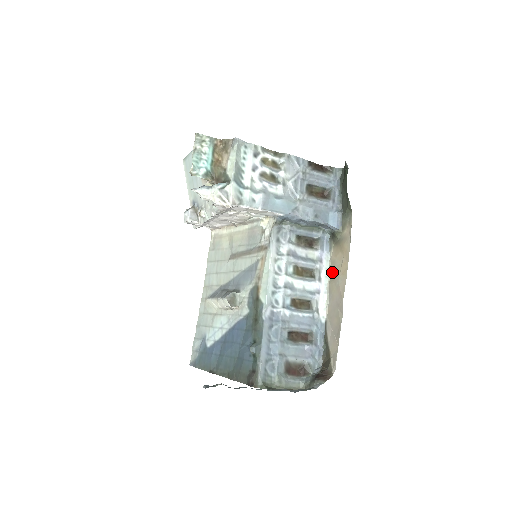
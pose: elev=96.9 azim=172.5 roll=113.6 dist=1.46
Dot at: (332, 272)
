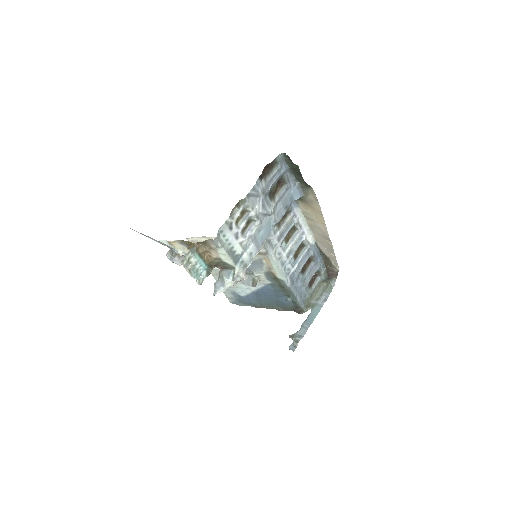
Dot at: (307, 218)
